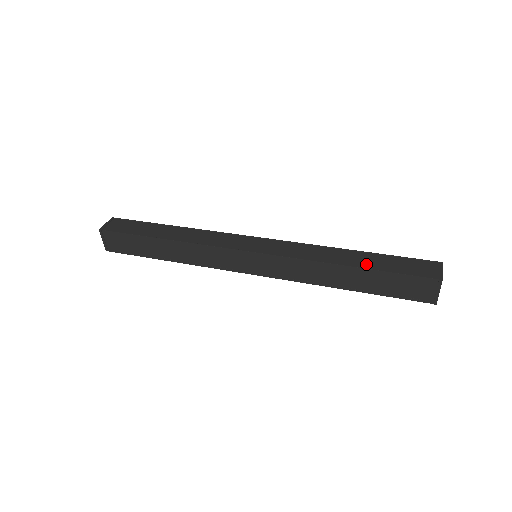
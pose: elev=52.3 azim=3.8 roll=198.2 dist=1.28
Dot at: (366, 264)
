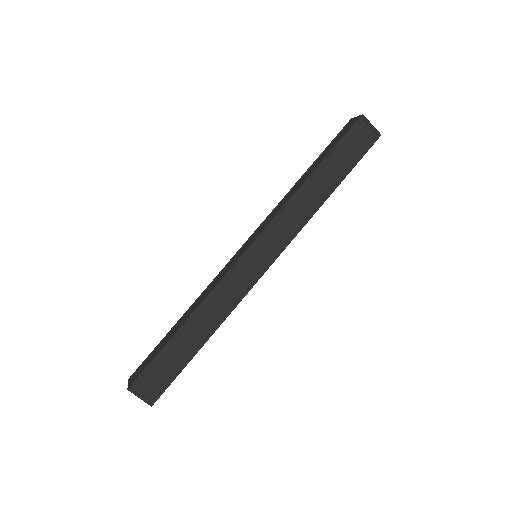
Dot at: (318, 164)
